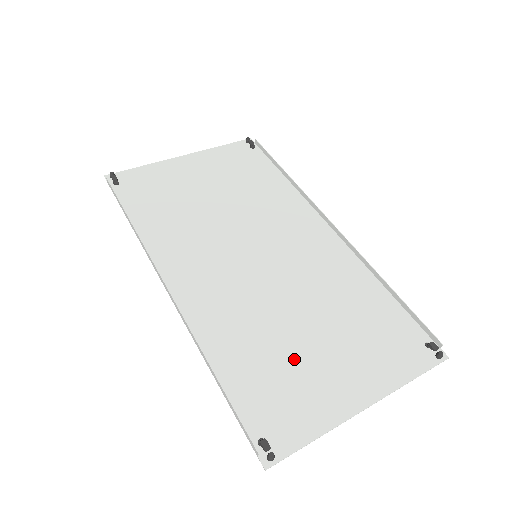
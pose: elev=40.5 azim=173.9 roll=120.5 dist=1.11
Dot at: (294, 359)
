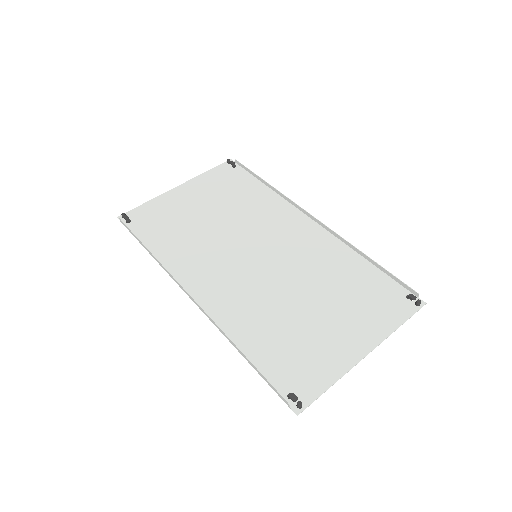
Dot at: (303, 330)
